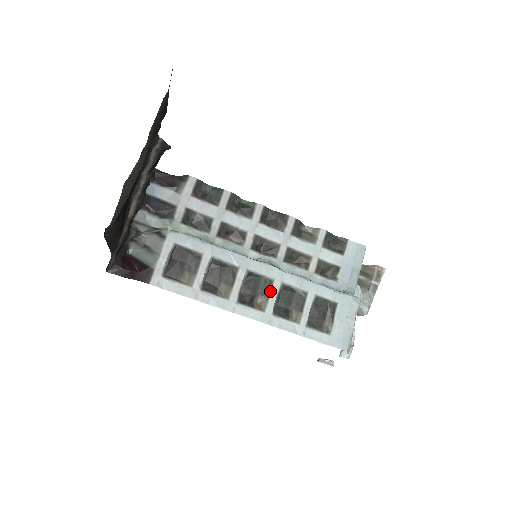
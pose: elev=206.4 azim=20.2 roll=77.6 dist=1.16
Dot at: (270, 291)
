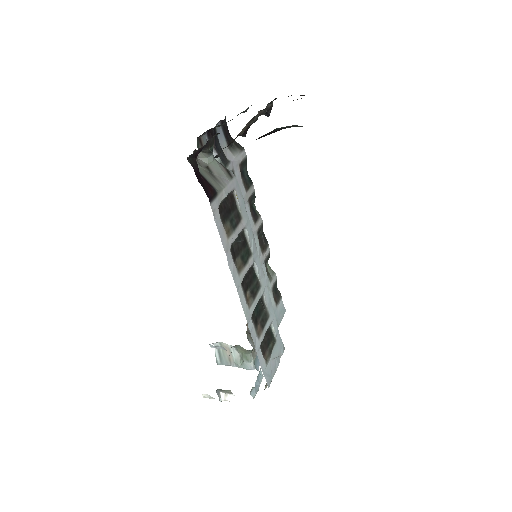
Dot at: (257, 293)
